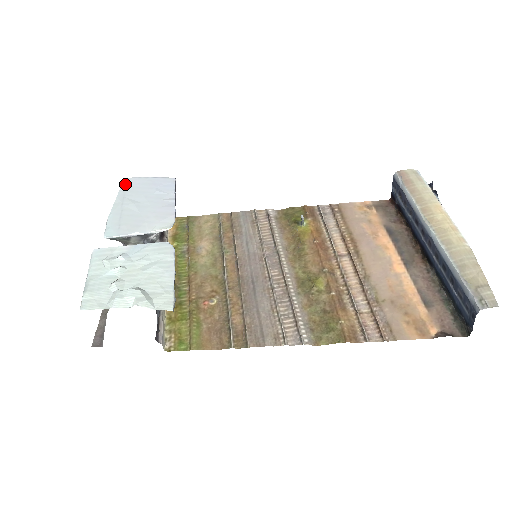
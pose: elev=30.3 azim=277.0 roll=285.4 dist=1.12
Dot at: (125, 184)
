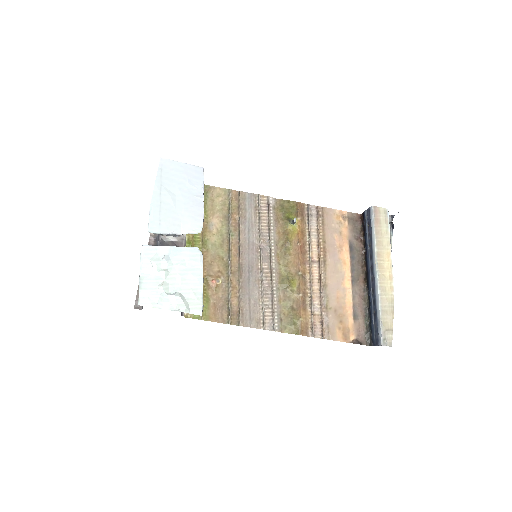
Dot at: (161, 167)
